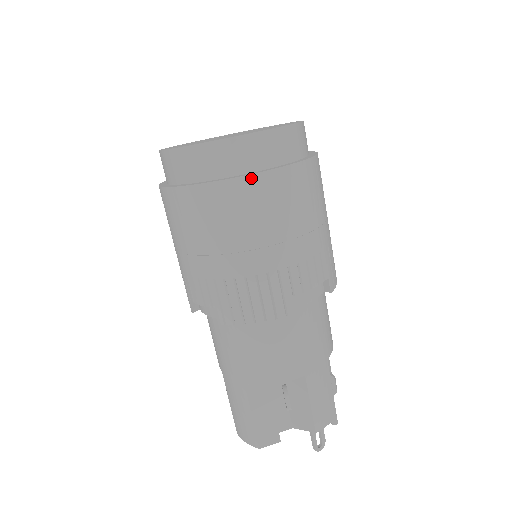
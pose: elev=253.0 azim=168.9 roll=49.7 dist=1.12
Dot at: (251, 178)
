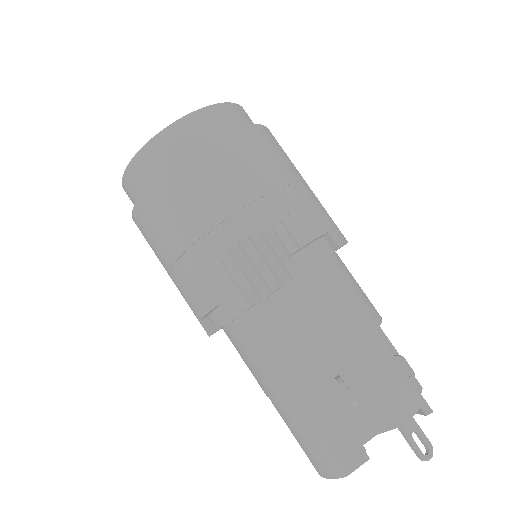
Dot at: (195, 152)
